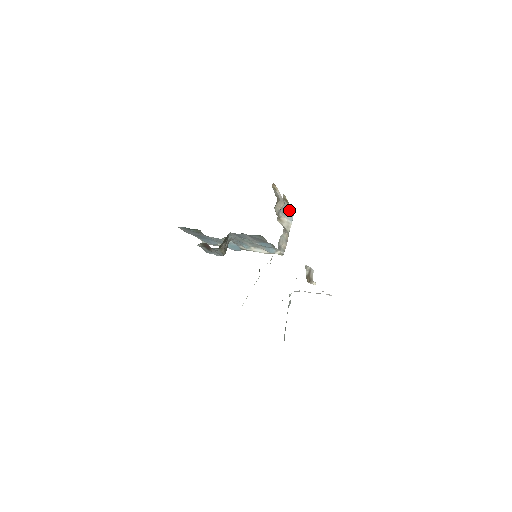
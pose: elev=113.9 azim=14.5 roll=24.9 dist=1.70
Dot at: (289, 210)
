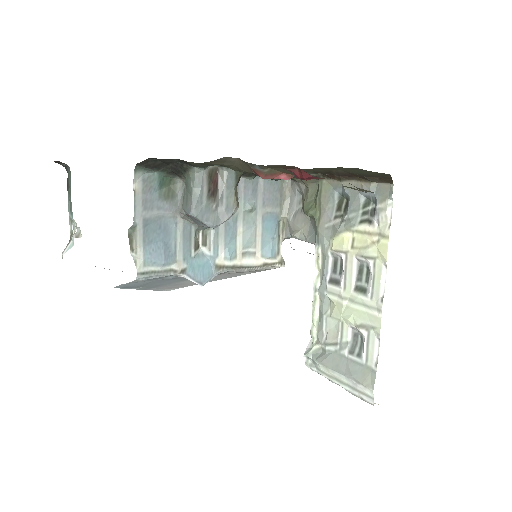
Dot at: occluded
